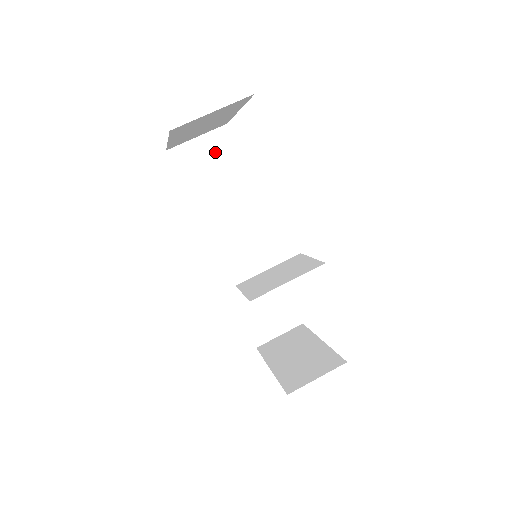
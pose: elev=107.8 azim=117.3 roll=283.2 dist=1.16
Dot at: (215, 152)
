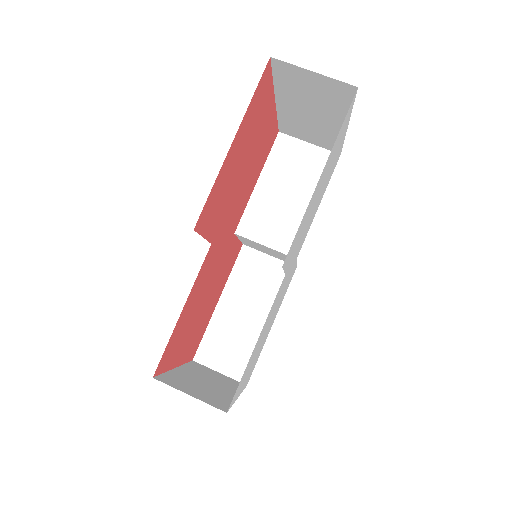
Dot at: (311, 165)
